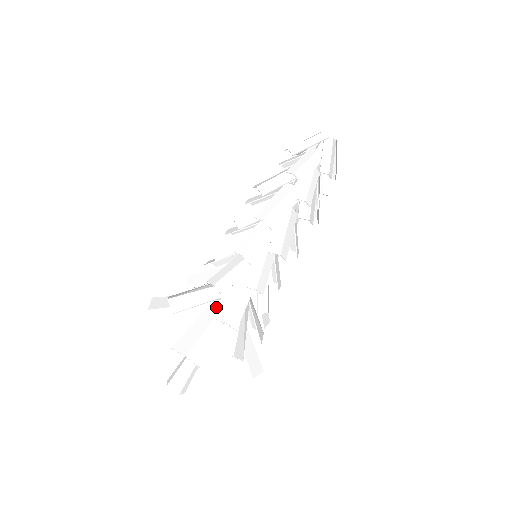
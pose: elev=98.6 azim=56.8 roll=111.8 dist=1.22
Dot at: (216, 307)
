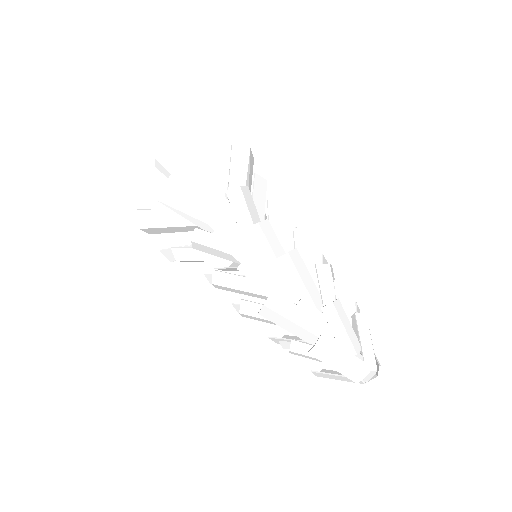
Dot at: occluded
